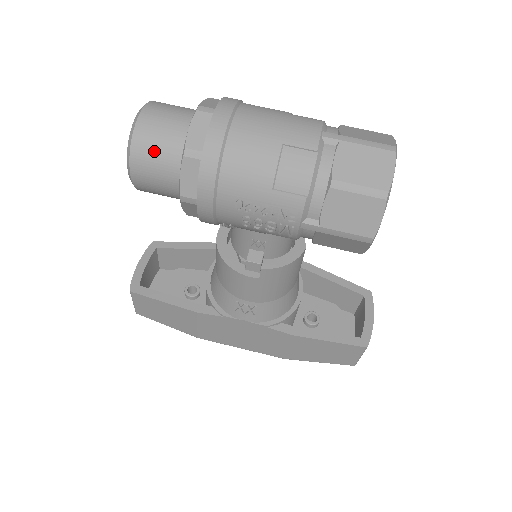
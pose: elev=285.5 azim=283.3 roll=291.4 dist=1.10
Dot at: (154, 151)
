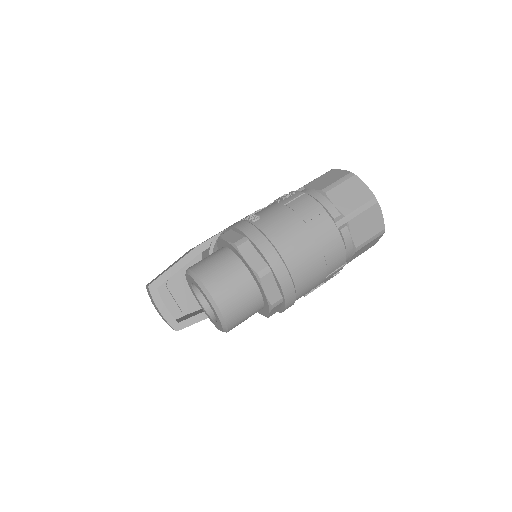
Dot at: (243, 316)
